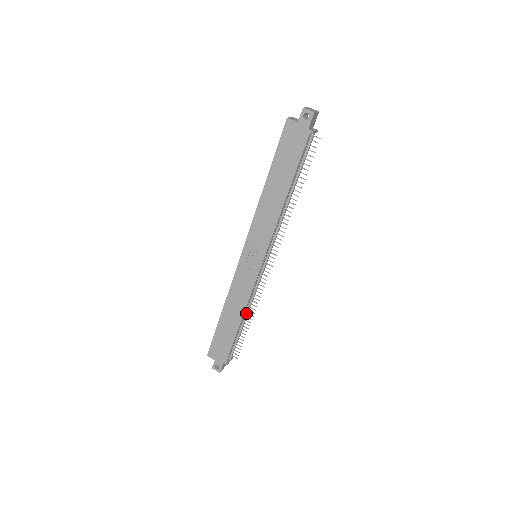
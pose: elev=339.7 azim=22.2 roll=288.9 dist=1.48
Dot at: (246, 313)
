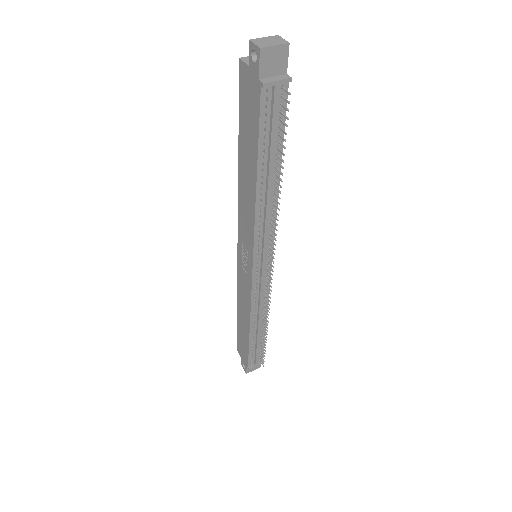
Dot at: (257, 321)
